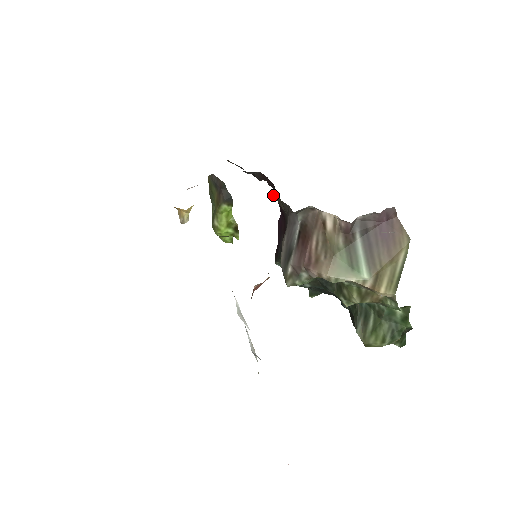
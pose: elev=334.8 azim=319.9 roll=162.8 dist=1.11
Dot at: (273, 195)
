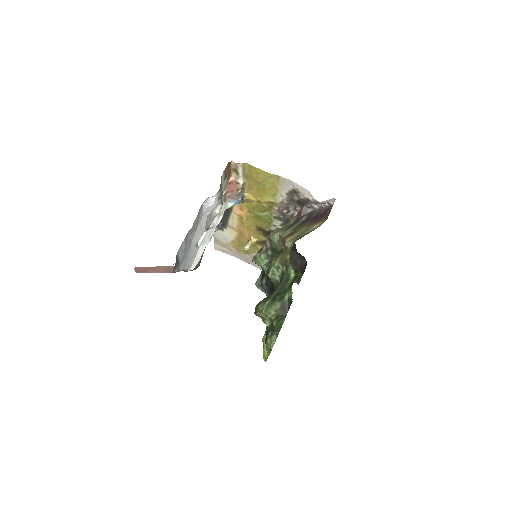
Dot at: occluded
